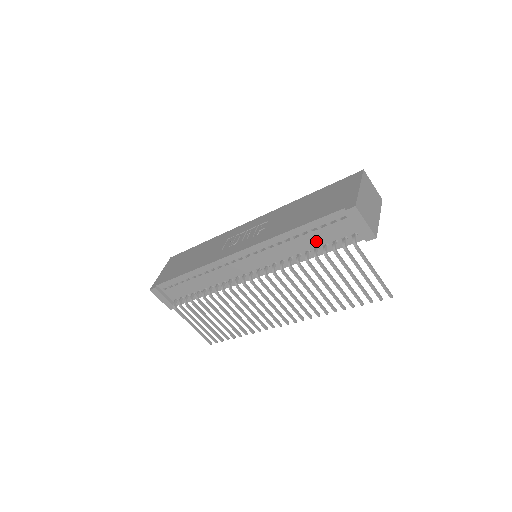
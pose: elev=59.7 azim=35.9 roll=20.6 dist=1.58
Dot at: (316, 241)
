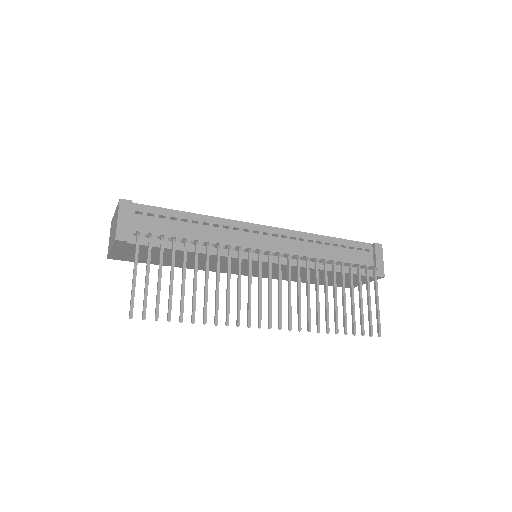
Dot at: (340, 257)
